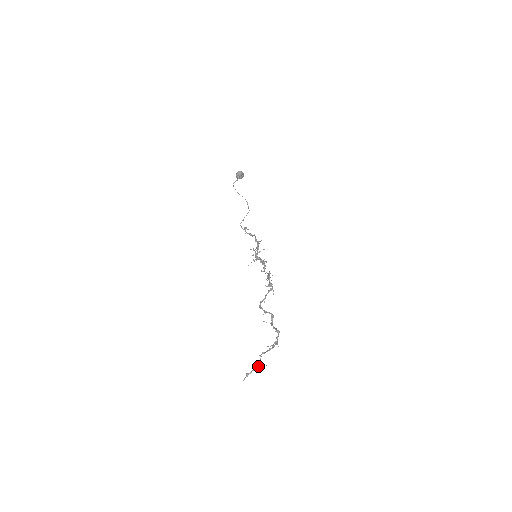
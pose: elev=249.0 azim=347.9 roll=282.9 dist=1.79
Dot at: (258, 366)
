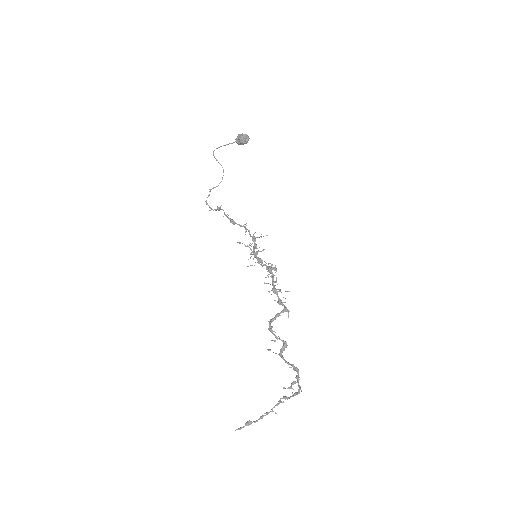
Dot at: (268, 413)
